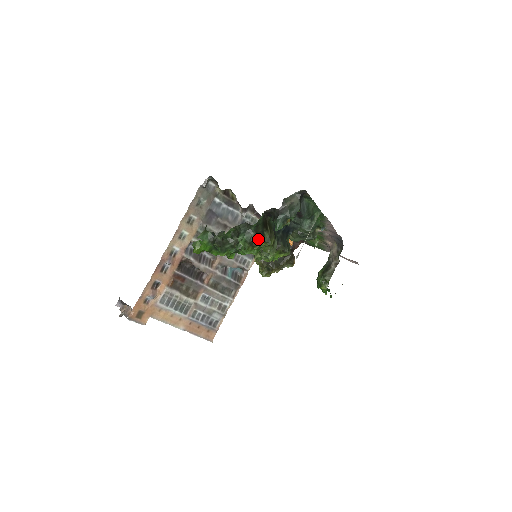
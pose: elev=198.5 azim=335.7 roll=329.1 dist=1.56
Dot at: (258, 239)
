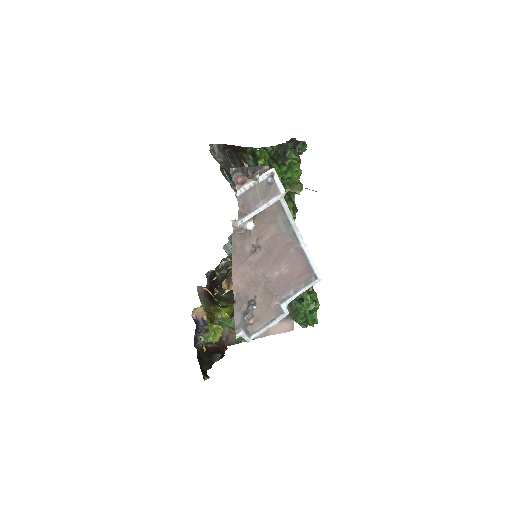
Dot at: occluded
